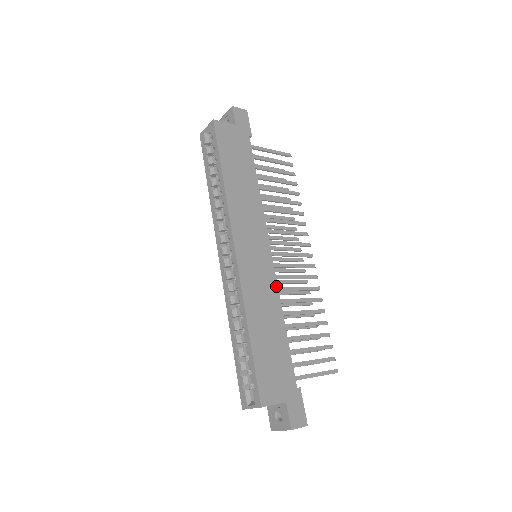
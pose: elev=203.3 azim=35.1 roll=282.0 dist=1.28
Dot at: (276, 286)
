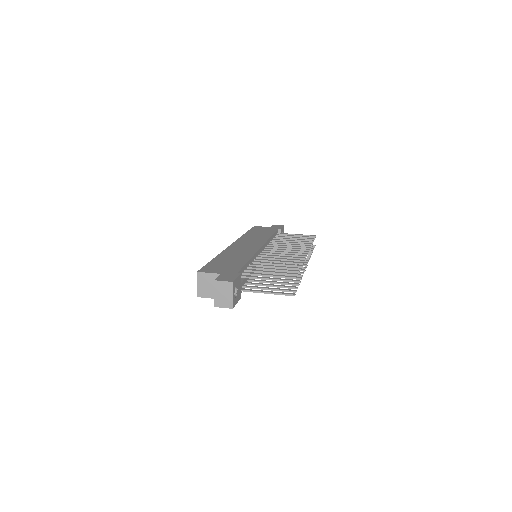
Dot at: (255, 252)
